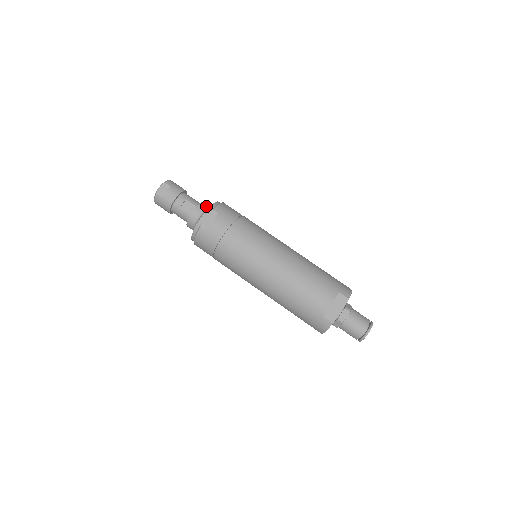
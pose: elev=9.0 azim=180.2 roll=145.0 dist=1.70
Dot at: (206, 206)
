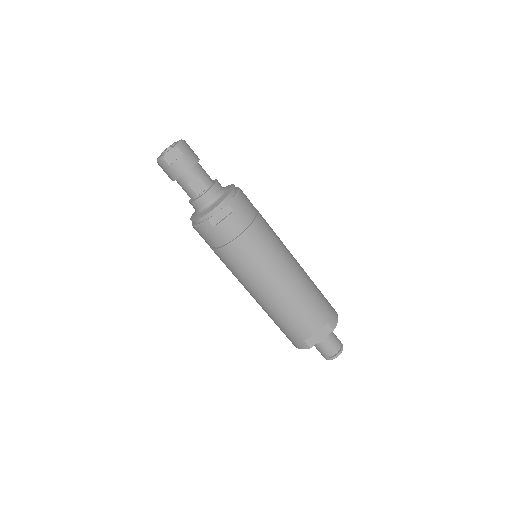
Dot at: (219, 190)
